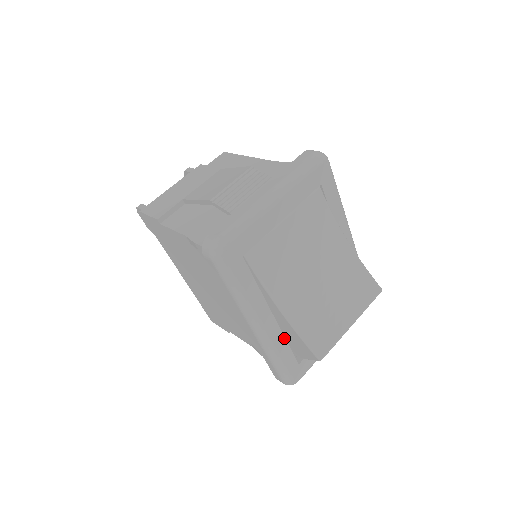
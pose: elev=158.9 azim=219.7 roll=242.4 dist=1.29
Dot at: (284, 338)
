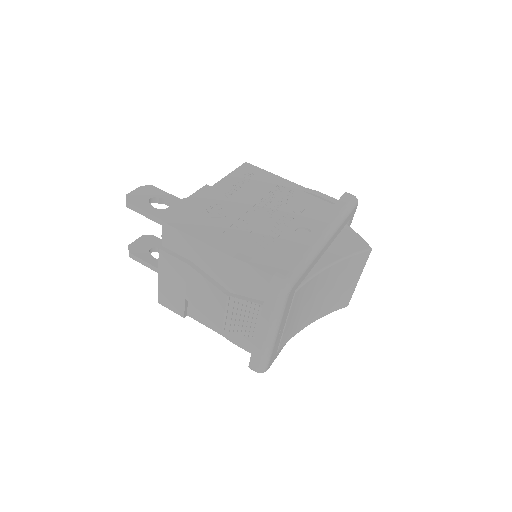
Dot at: occluded
